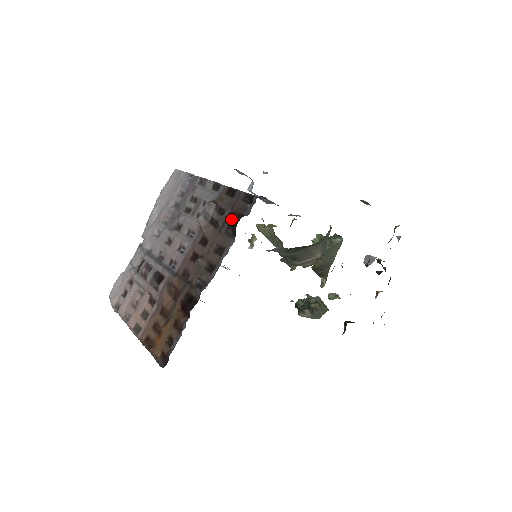
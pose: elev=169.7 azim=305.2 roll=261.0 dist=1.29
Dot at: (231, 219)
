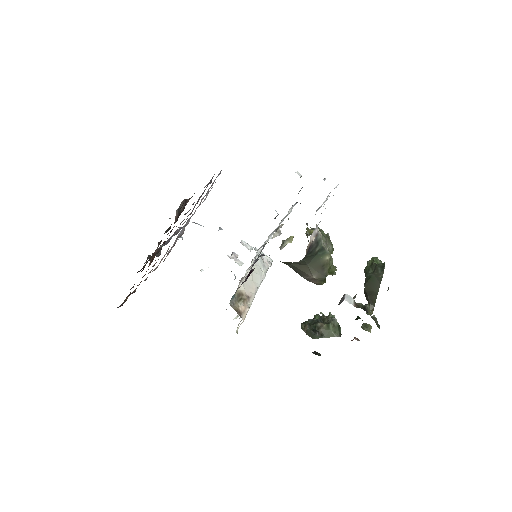
Dot at: occluded
